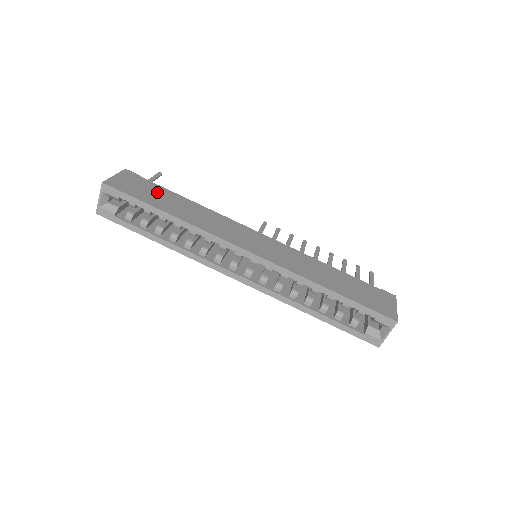
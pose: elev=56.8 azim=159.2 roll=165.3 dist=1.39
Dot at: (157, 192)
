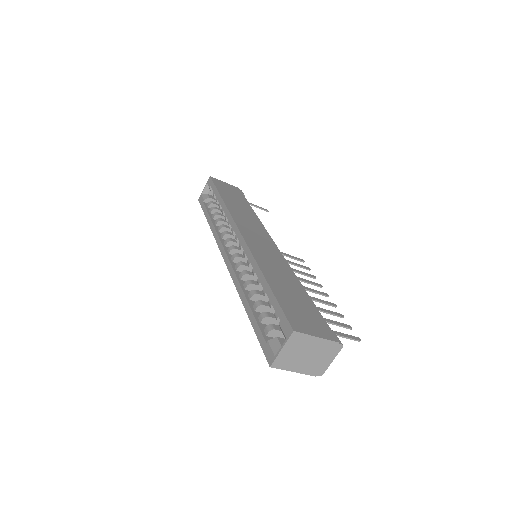
Dot at: (238, 197)
